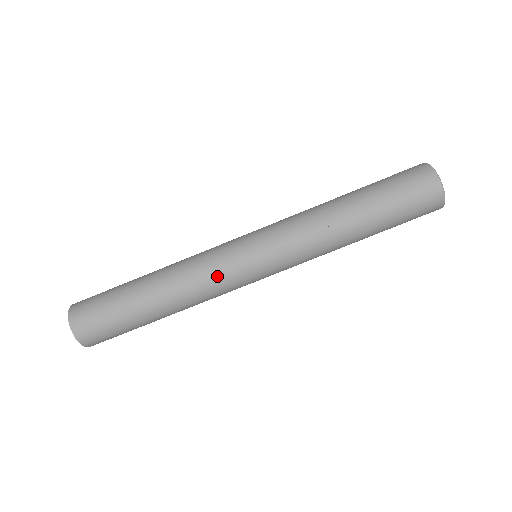
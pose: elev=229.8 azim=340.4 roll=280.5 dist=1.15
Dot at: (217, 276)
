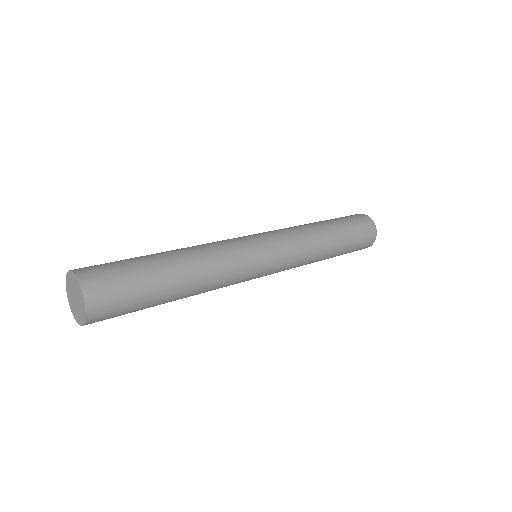
Dot at: (237, 280)
